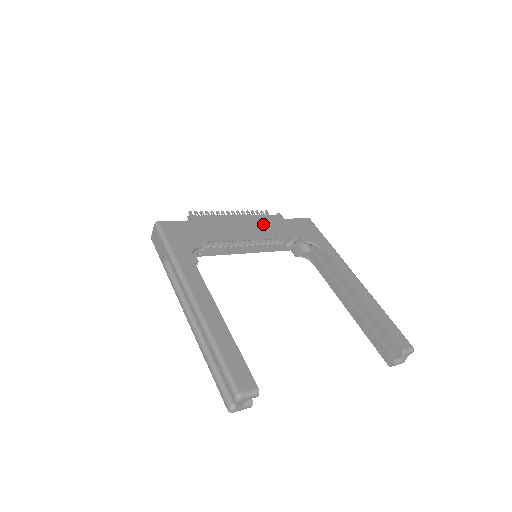
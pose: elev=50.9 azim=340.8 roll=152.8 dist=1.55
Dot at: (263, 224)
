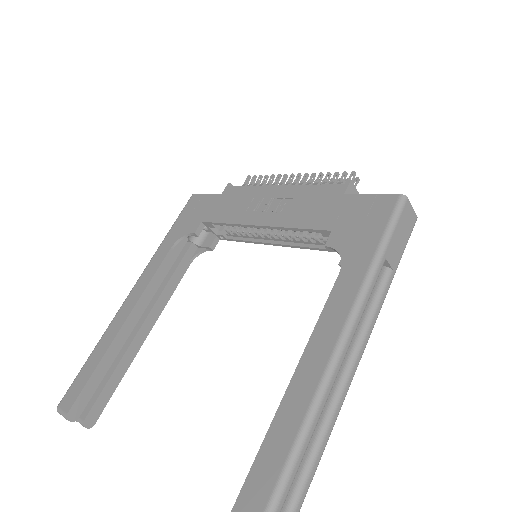
Dot at: (295, 204)
